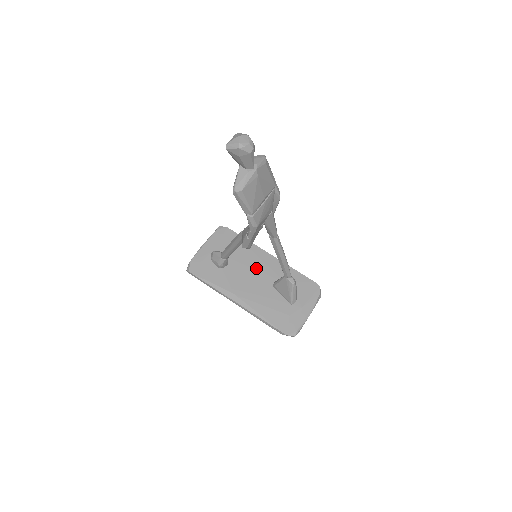
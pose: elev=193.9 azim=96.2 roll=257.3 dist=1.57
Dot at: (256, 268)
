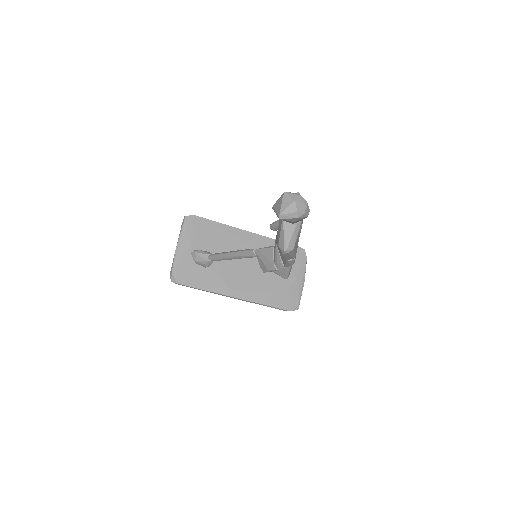
Dot at: occluded
